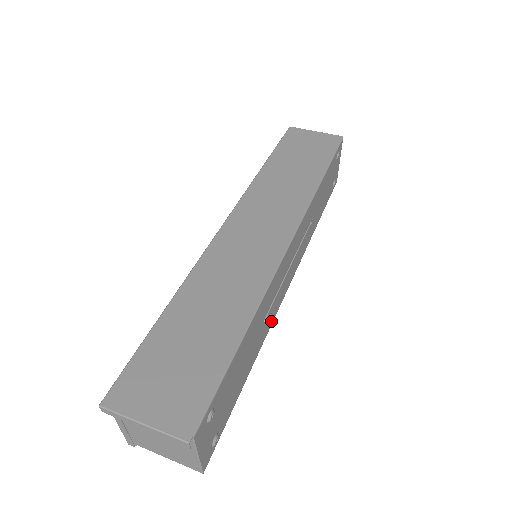
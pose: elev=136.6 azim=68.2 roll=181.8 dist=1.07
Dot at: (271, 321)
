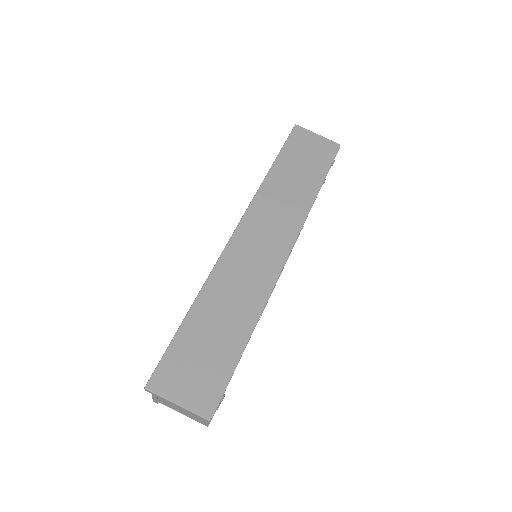
Dot at: occluded
